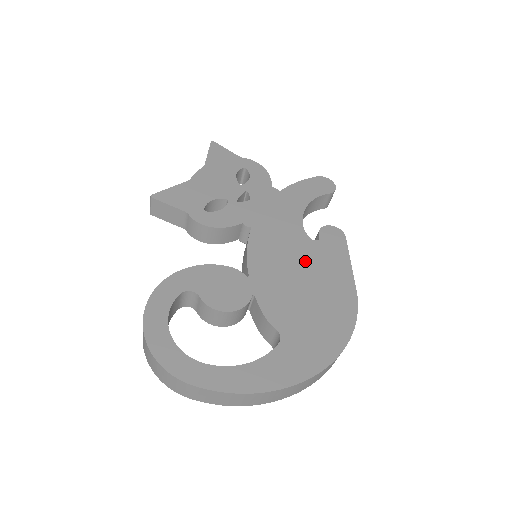
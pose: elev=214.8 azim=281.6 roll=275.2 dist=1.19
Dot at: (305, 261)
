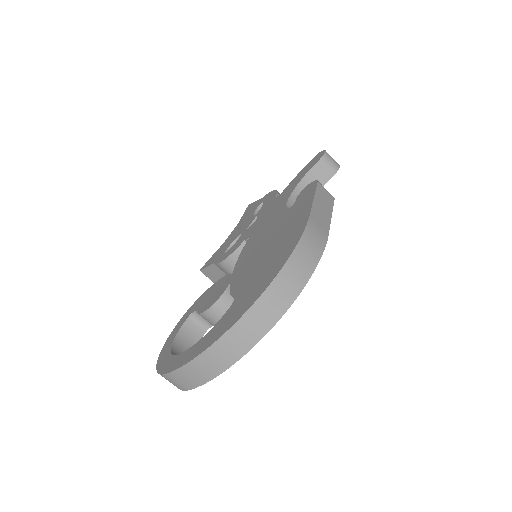
Dot at: (276, 229)
